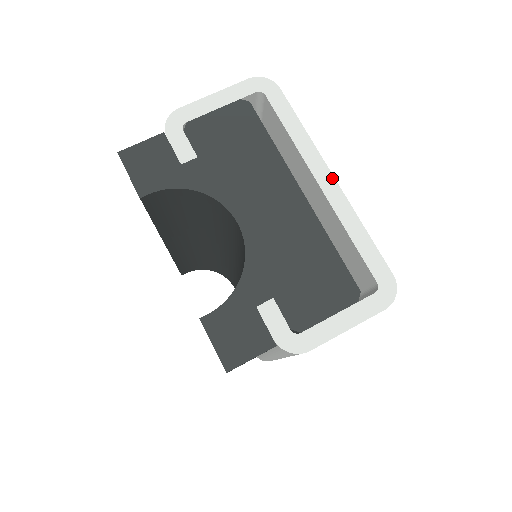
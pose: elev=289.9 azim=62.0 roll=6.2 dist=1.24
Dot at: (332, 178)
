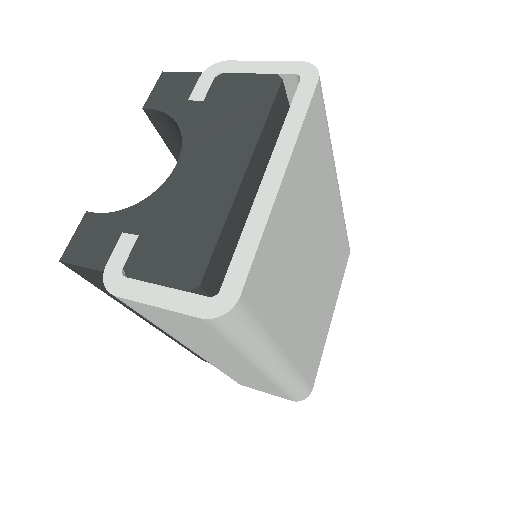
Dot at: (281, 176)
